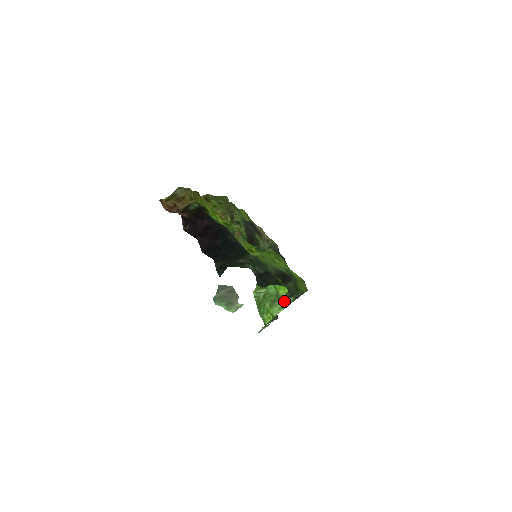
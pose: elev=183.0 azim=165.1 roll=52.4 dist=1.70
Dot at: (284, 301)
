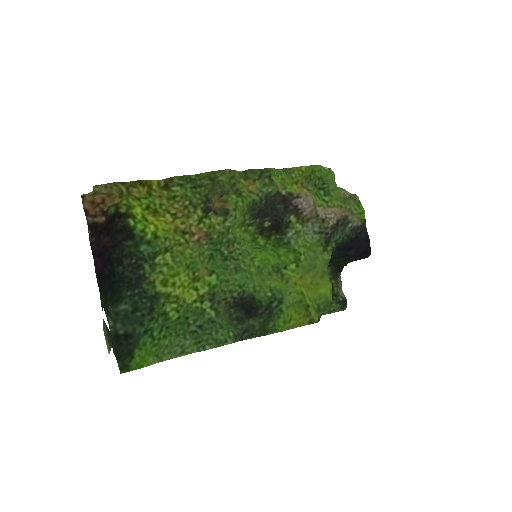
Dot at: occluded
